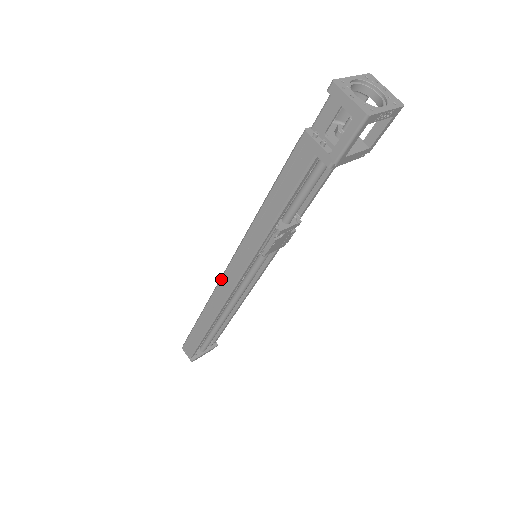
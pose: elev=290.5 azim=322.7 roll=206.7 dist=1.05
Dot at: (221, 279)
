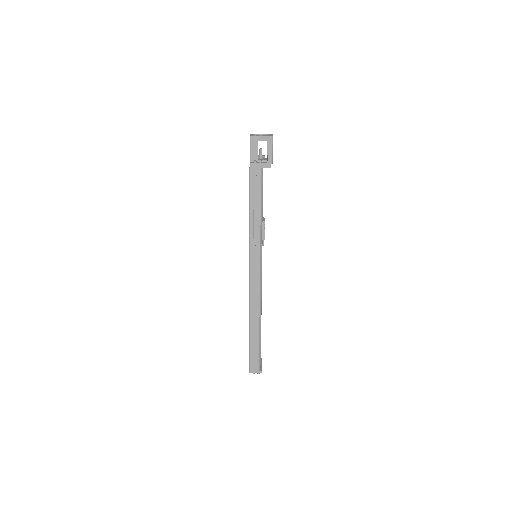
Dot at: (250, 283)
